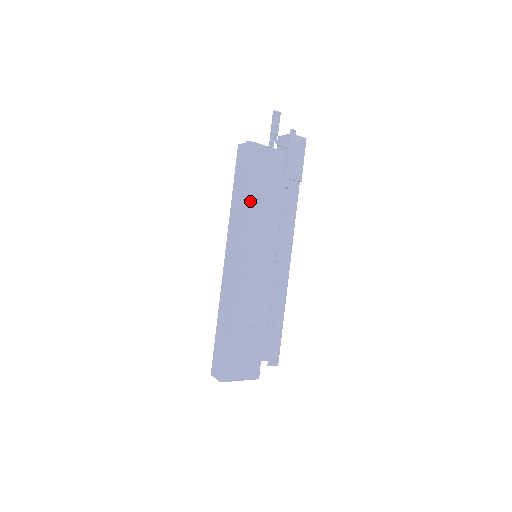
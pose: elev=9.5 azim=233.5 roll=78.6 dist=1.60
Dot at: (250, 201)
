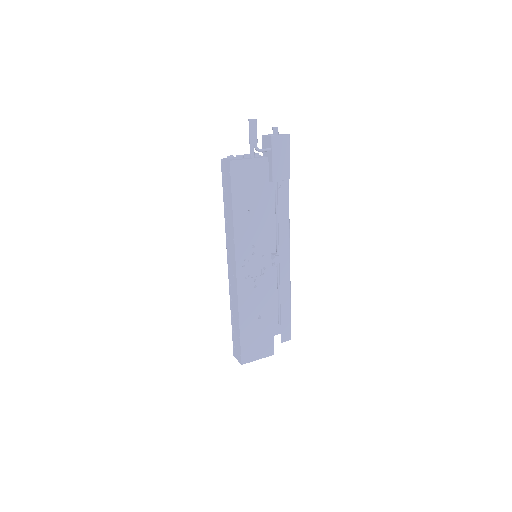
Dot at: (239, 216)
